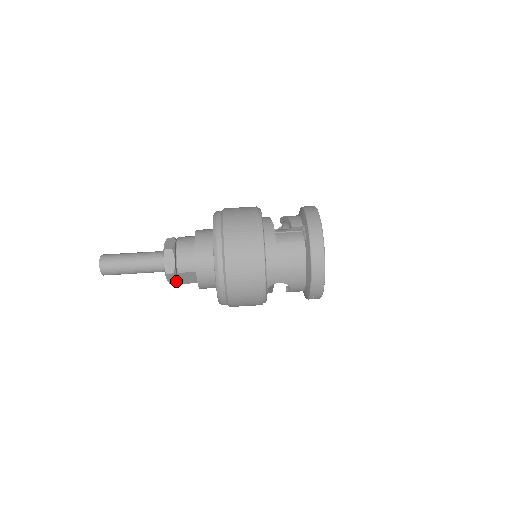
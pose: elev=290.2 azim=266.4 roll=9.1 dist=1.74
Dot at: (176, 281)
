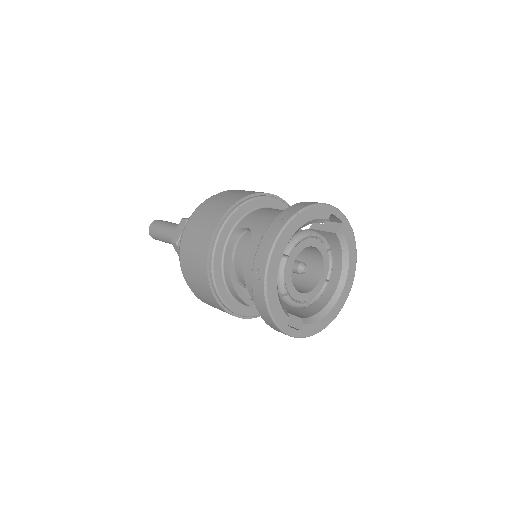
Dot at: (178, 237)
